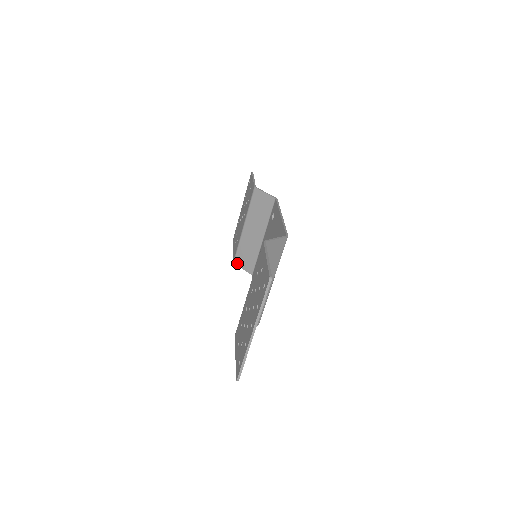
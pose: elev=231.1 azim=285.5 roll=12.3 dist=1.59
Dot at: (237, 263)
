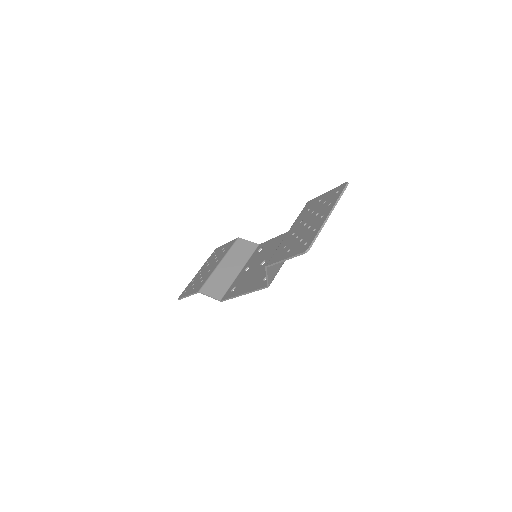
Dot at: (203, 291)
